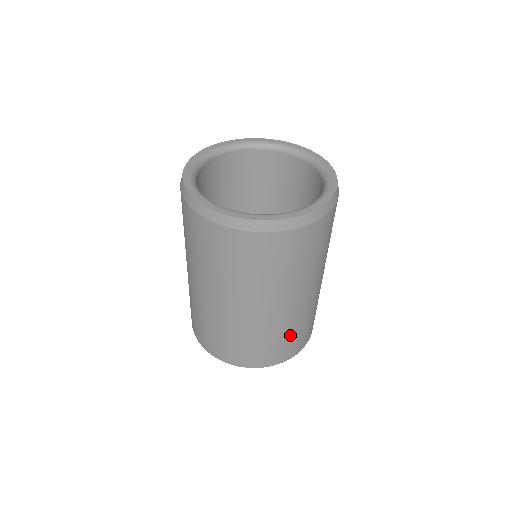
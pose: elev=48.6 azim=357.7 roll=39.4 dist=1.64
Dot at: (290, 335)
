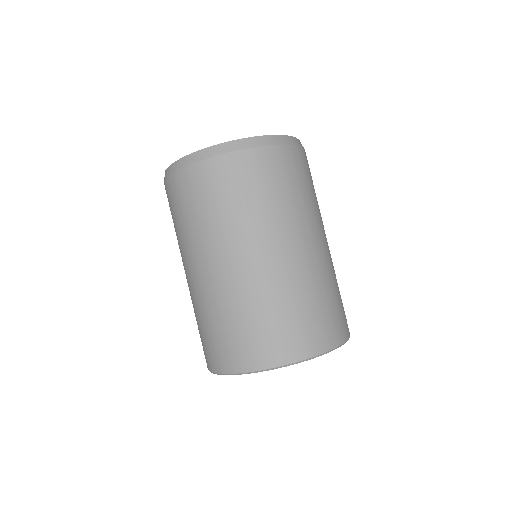
Dot at: (261, 317)
